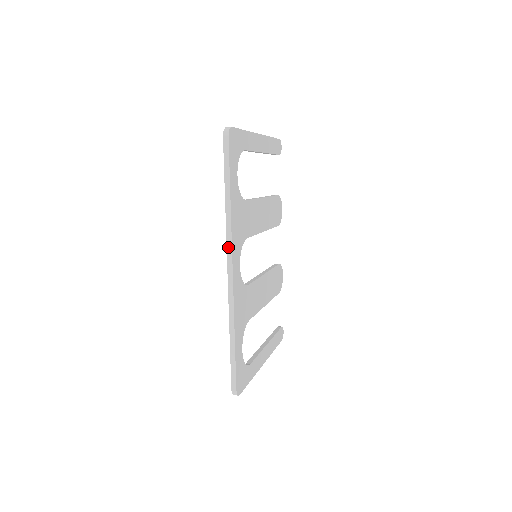
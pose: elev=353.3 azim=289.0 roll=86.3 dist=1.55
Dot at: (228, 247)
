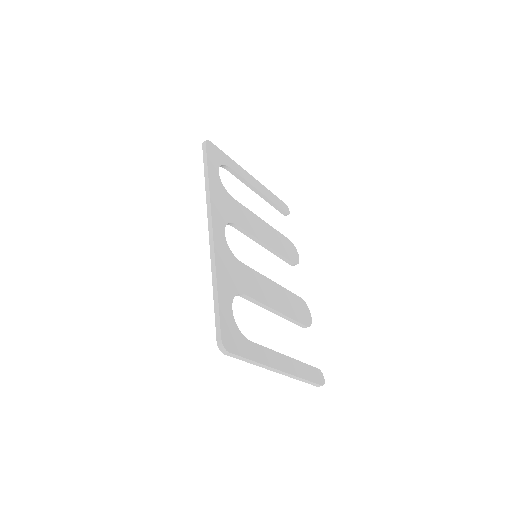
Dot at: (208, 211)
